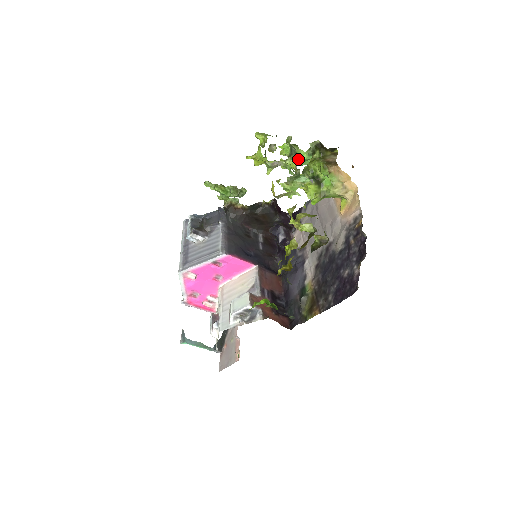
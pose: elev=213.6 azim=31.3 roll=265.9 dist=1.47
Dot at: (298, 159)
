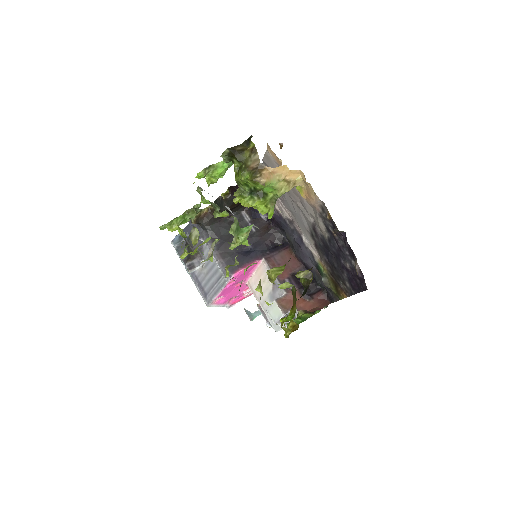
Dot at: (222, 172)
